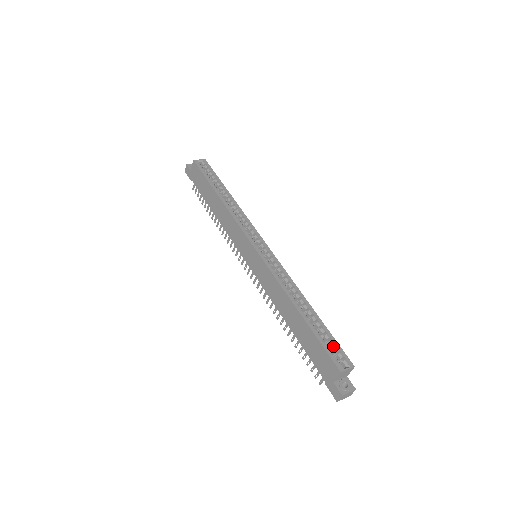
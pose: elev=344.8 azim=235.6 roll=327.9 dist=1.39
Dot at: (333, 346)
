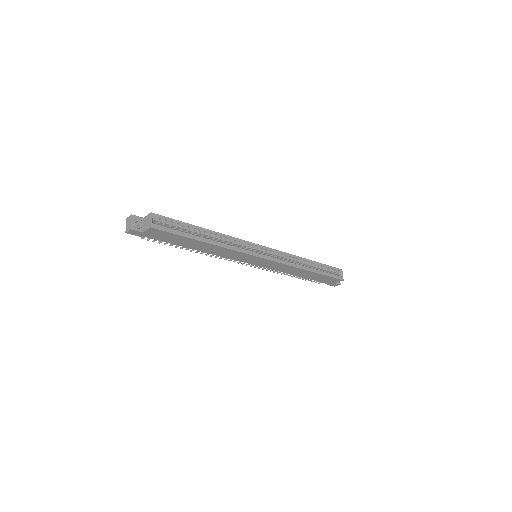
Dot at: (329, 269)
